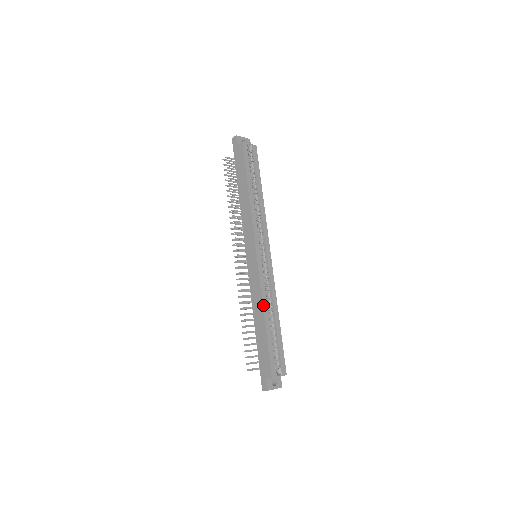
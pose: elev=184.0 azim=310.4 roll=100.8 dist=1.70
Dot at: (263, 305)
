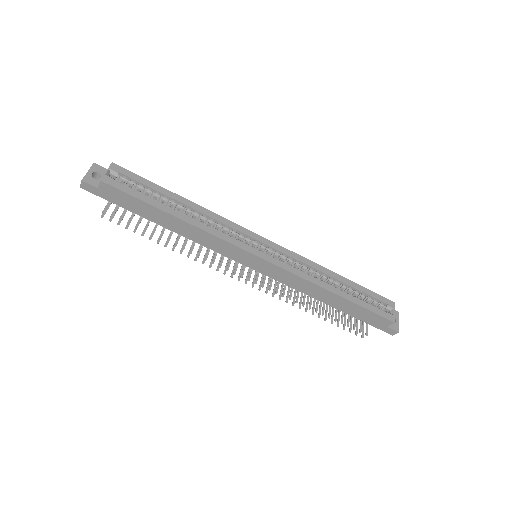
Dot at: (321, 287)
